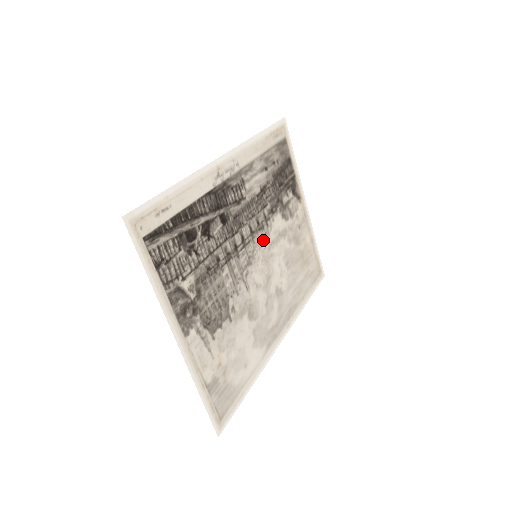
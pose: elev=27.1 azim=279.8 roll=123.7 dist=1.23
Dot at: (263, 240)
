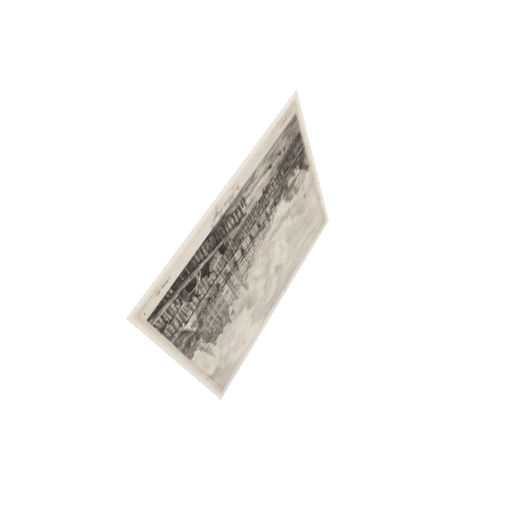
Dot at: (264, 237)
